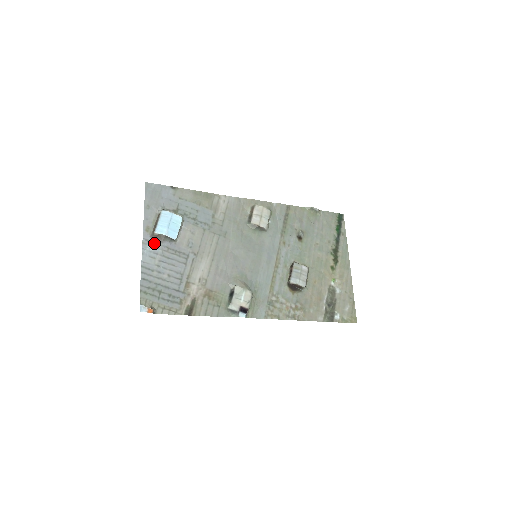
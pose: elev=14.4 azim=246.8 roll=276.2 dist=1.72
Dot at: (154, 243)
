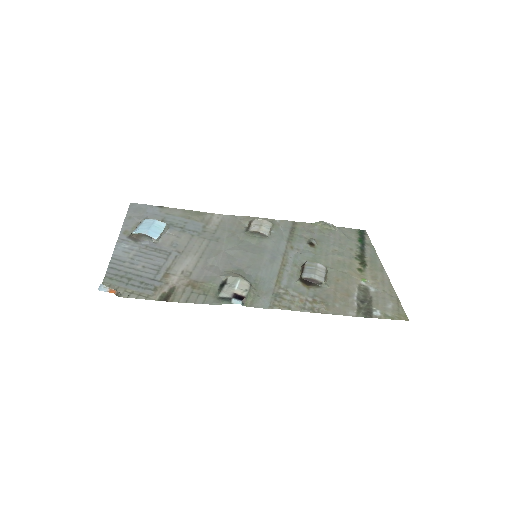
Dot at: (131, 242)
